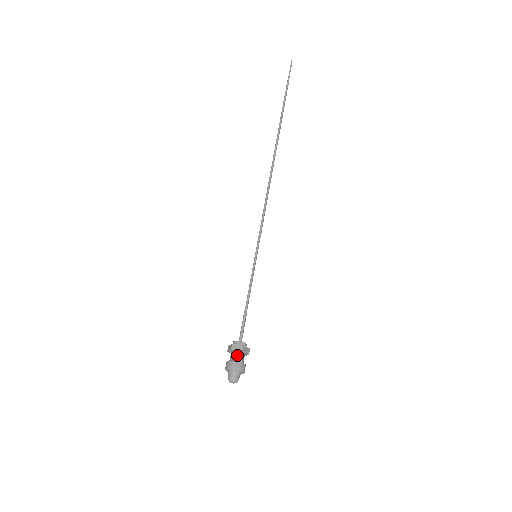
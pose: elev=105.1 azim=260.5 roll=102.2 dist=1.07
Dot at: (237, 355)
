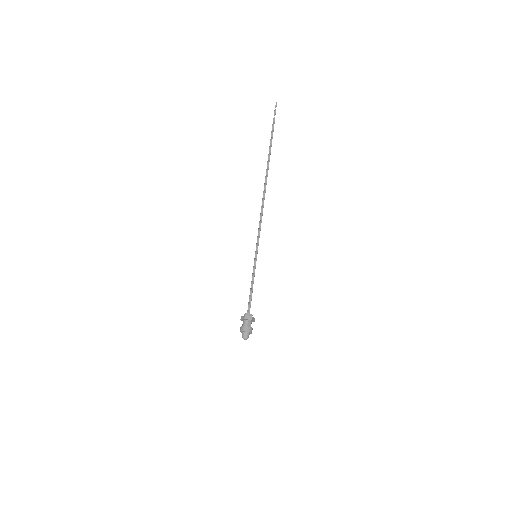
Dot at: (248, 322)
